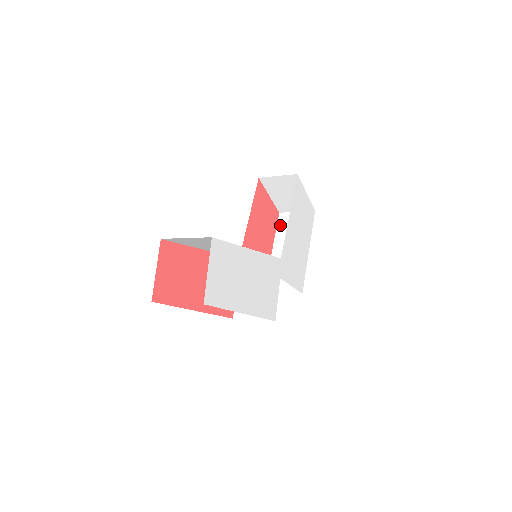
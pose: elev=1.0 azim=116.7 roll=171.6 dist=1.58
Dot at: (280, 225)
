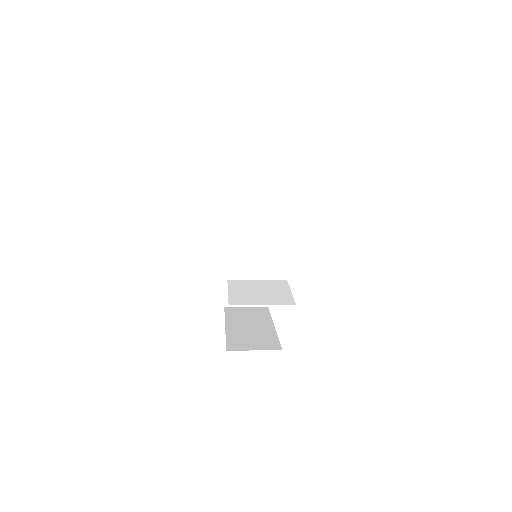
Dot at: (229, 313)
